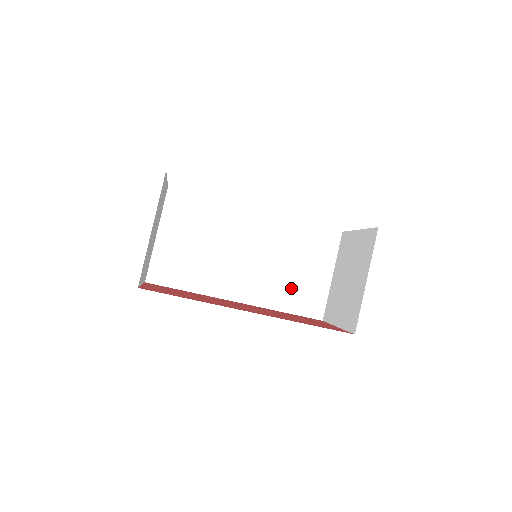
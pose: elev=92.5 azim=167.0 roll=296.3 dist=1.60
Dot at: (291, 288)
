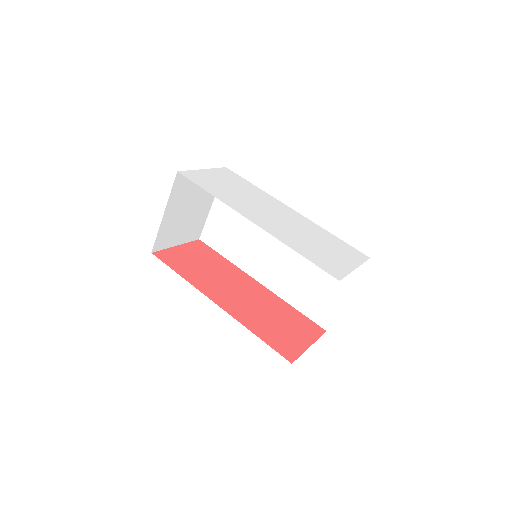
Dot at: (305, 290)
